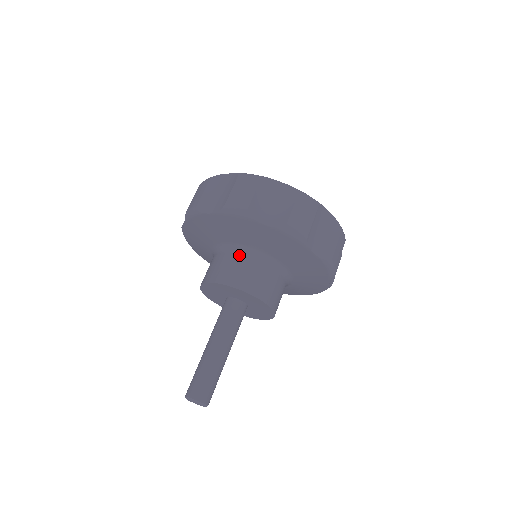
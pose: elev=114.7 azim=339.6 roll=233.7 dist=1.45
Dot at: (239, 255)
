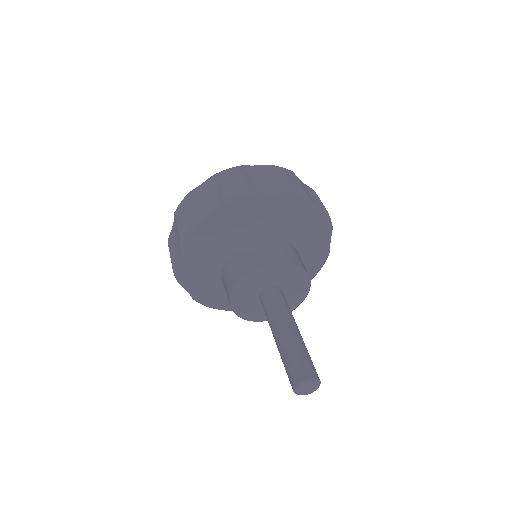
Dot at: (253, 242)
